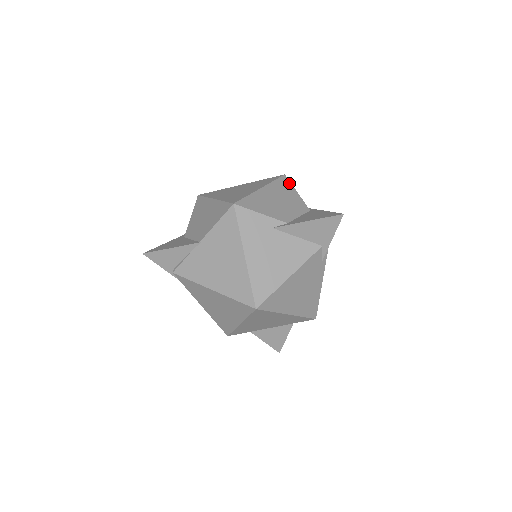
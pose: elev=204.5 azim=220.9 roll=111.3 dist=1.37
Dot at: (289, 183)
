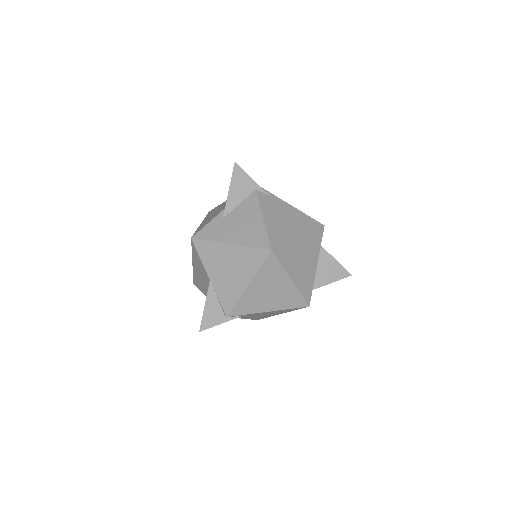
Dot at: occluded
